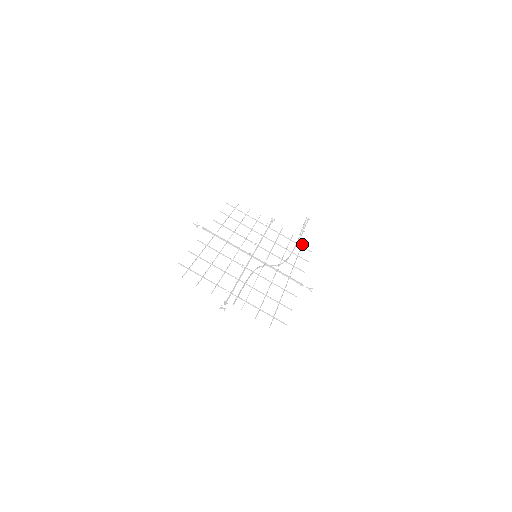
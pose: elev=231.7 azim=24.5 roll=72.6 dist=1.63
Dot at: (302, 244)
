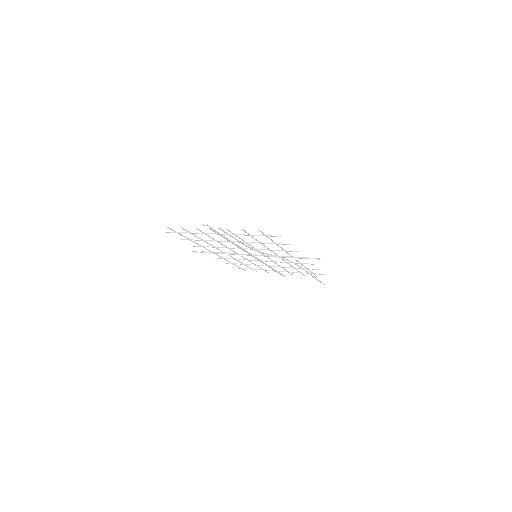
Dot at: (314, 274)
